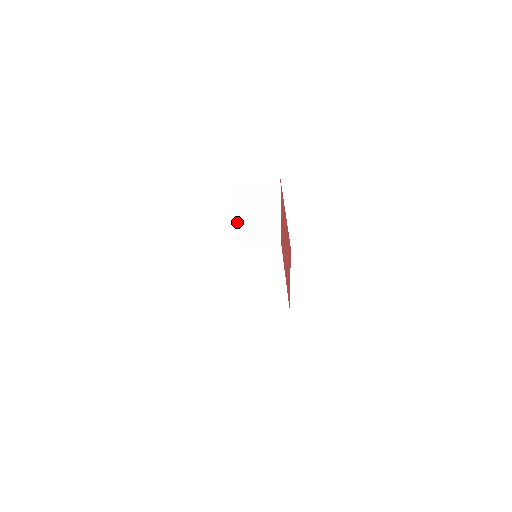
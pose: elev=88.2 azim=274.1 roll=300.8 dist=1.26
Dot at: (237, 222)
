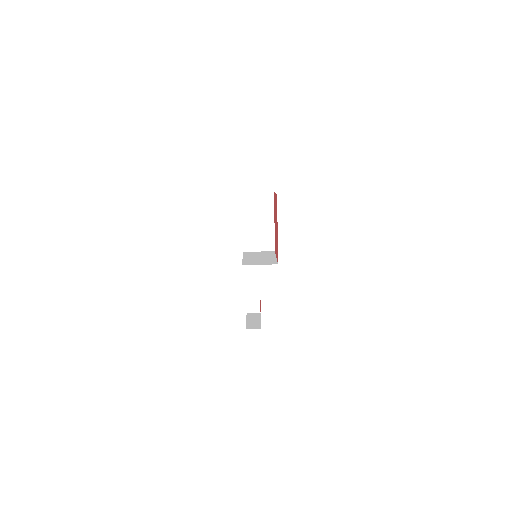
Dot at: (244, 226)
